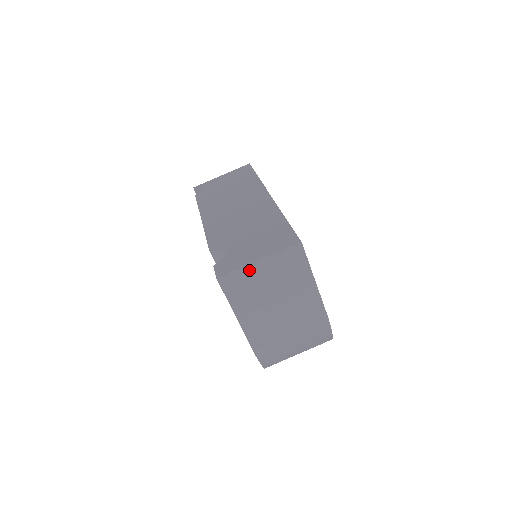
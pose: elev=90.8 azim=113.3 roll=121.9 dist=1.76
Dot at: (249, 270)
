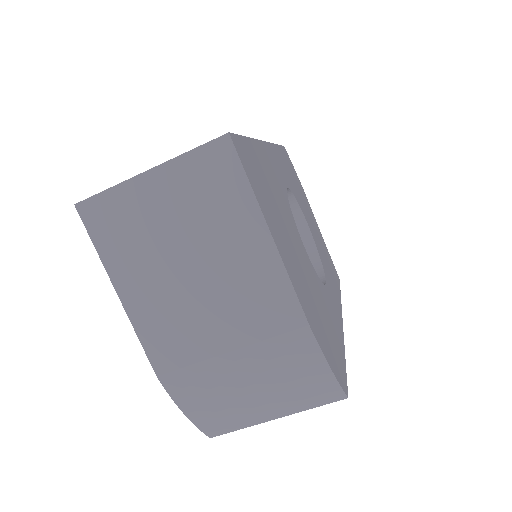
Dot at: (132, 192)
